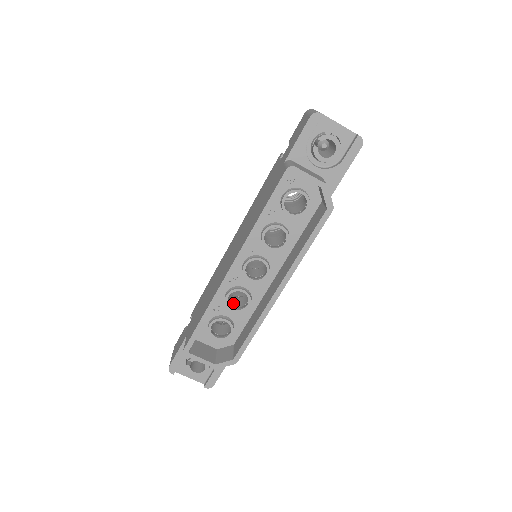
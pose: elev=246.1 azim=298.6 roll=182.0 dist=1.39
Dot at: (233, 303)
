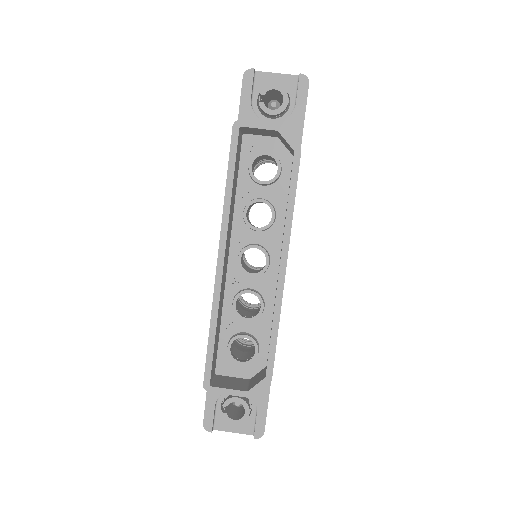
Dot at: (247, 315)
